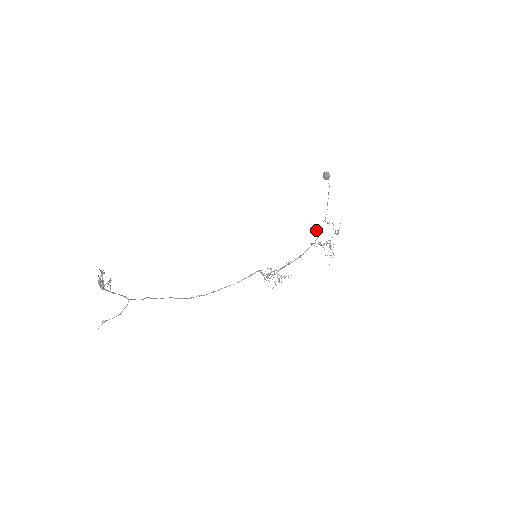
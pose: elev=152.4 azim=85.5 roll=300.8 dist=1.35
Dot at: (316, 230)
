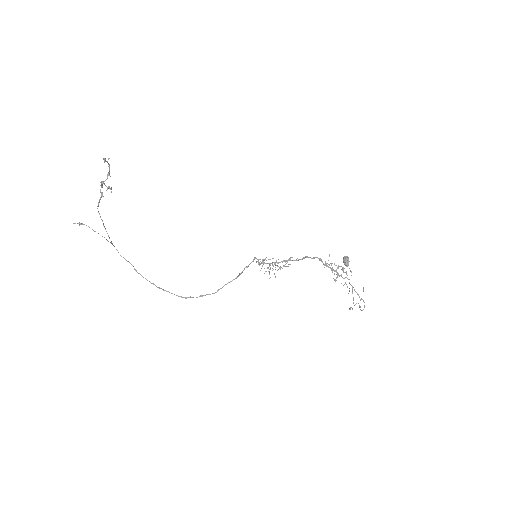
Dot at: occluded
